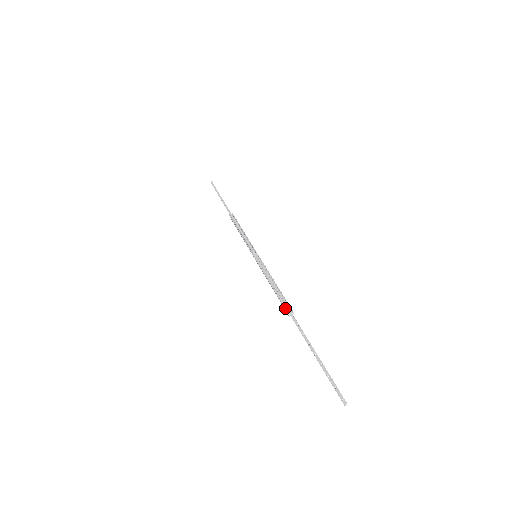
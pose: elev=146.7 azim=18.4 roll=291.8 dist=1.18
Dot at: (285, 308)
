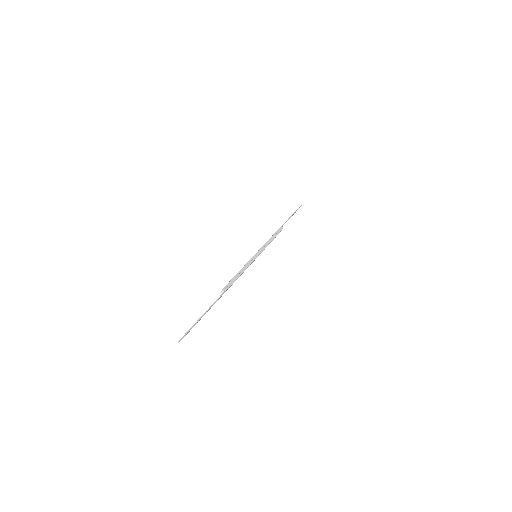
Dot at: (225, 289)
